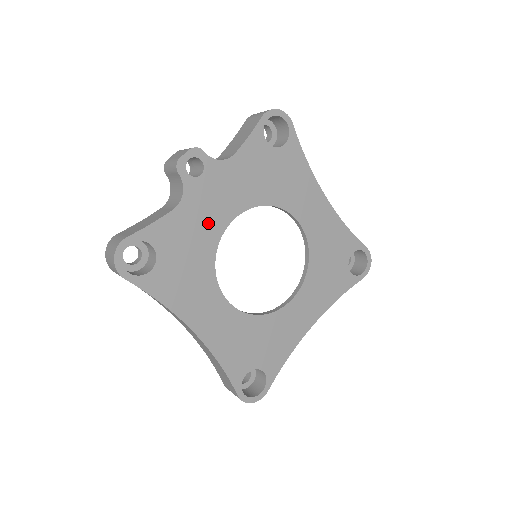
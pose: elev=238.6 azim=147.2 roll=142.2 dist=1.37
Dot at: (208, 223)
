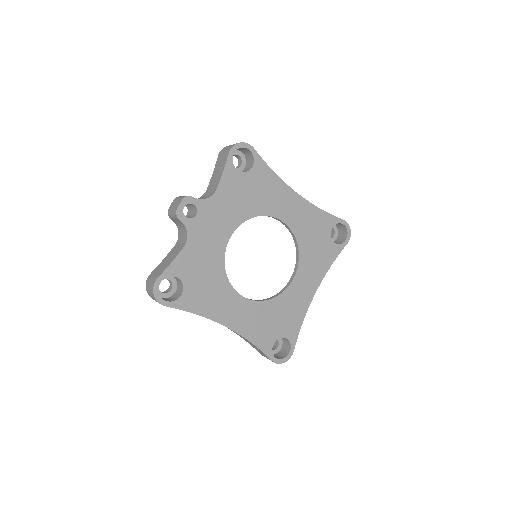
Dot at: (212, 247)
